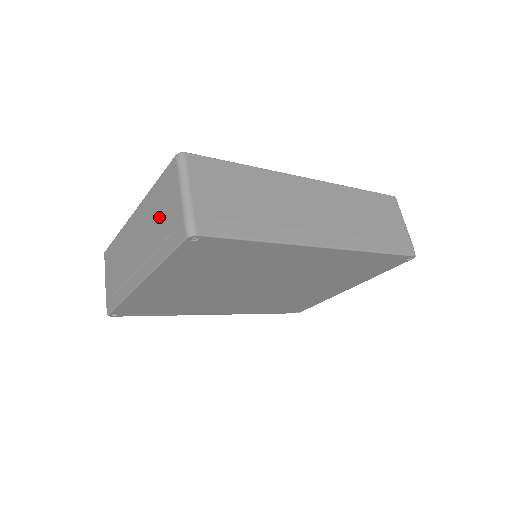
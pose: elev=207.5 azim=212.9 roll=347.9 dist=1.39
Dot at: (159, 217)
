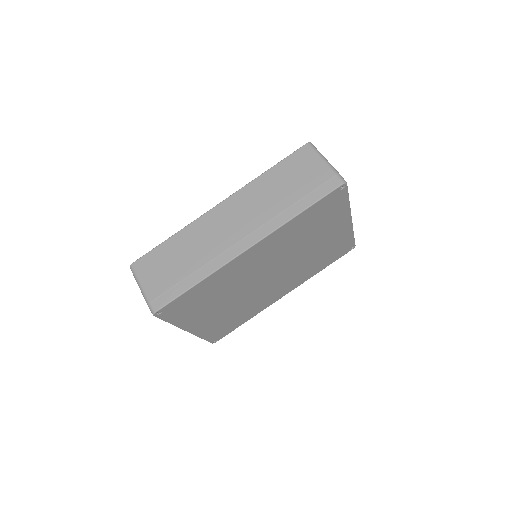
Dot at: occluded
